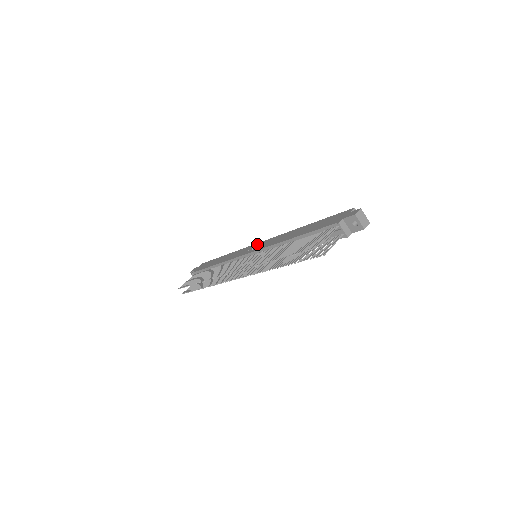
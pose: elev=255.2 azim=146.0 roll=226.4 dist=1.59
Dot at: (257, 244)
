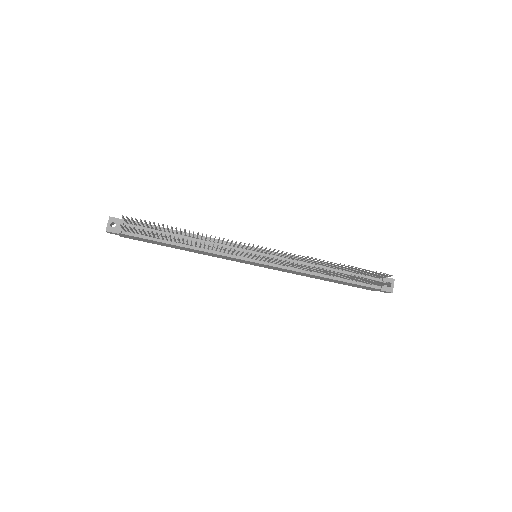
Dot at: occluded
